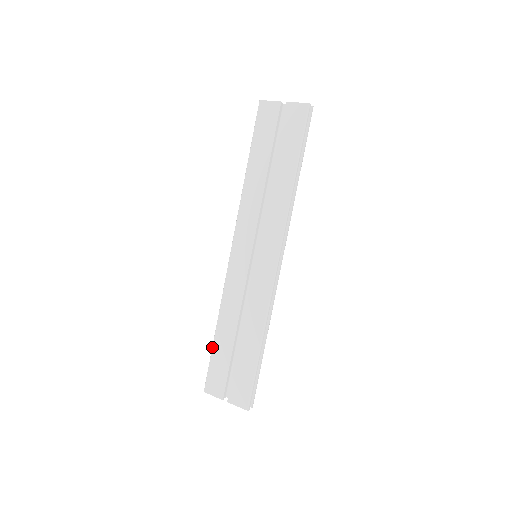
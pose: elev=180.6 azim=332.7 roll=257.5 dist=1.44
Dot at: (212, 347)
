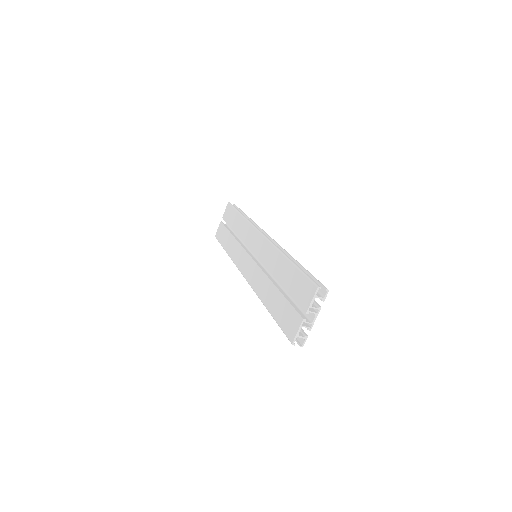
Dot at: occluded
